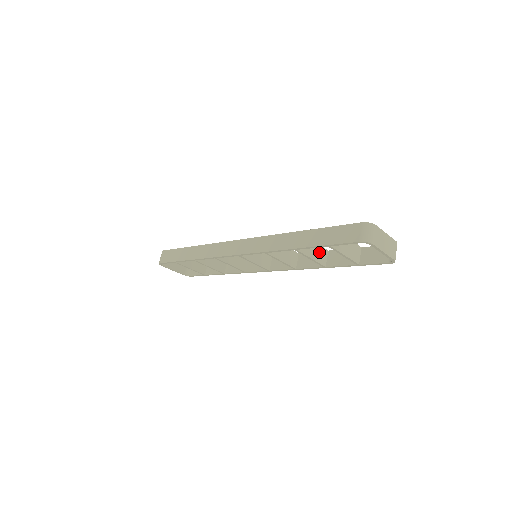
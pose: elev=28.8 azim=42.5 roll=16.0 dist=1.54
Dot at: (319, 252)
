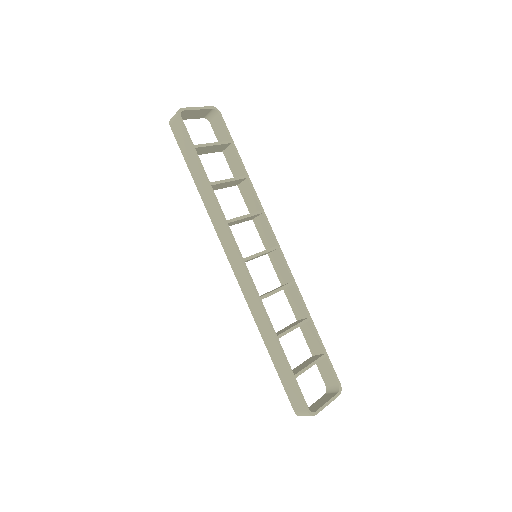
Dot at: occluded
